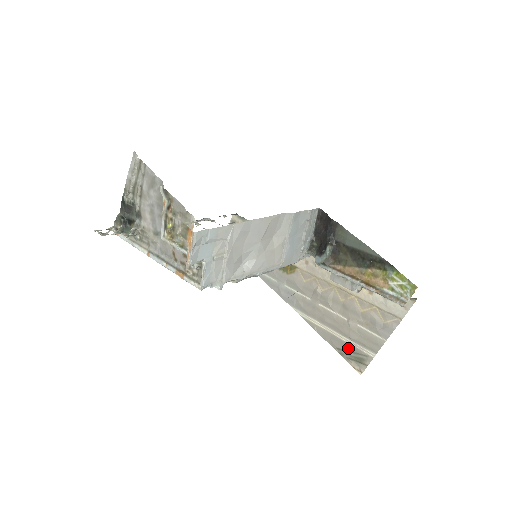
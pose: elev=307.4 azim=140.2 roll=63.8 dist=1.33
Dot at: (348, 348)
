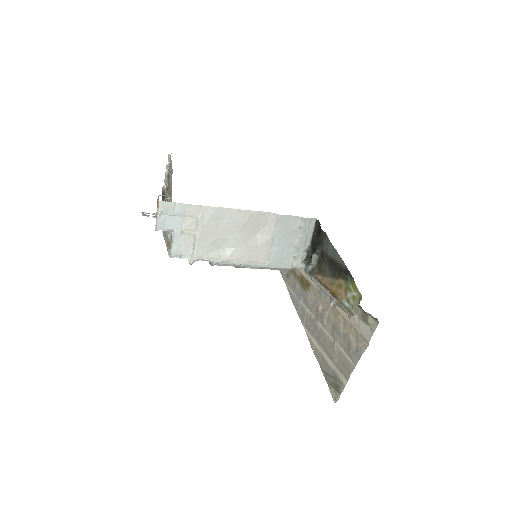
Dot at: (330, 372)
